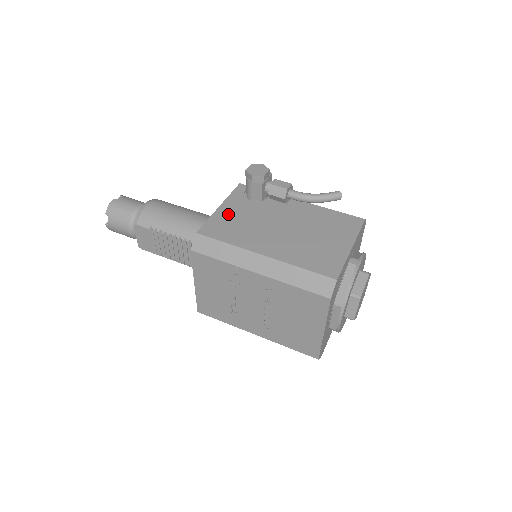
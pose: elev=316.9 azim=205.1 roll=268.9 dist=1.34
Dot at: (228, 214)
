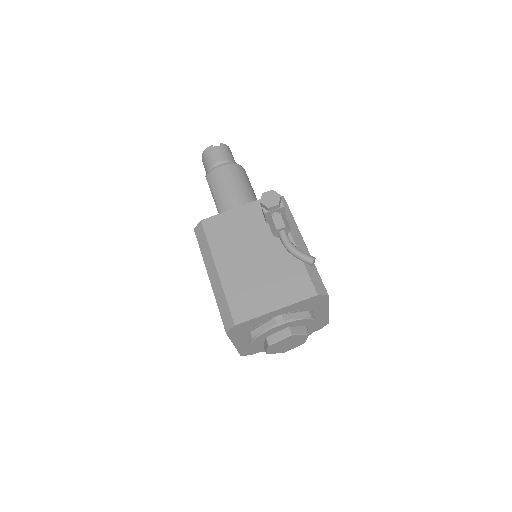
Dot at: (235, 218)
